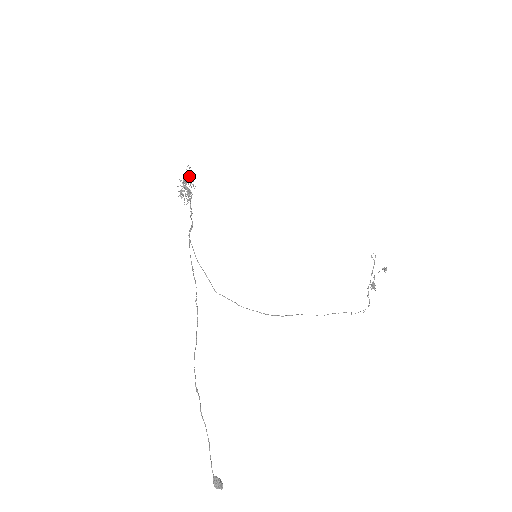
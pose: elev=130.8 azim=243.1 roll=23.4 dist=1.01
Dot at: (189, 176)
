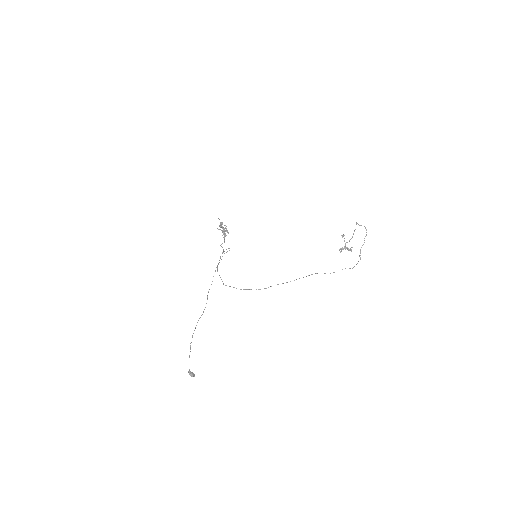
Dot at: (221, 222)
